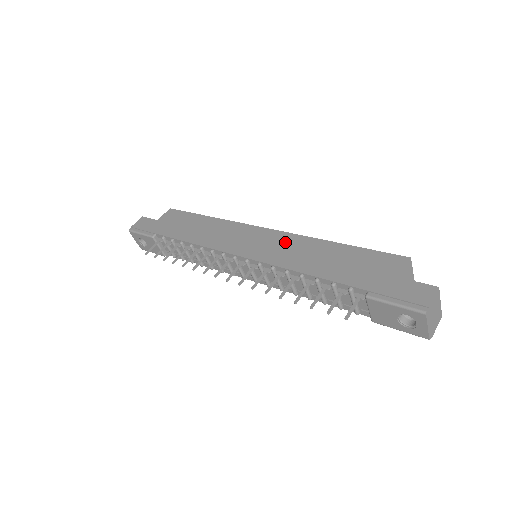
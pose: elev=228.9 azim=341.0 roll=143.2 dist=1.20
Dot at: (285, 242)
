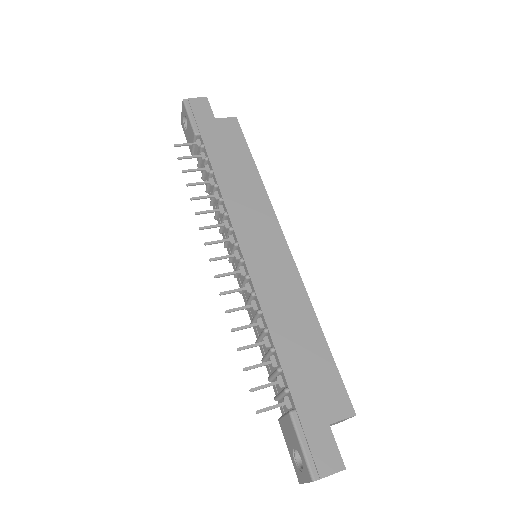
Dot at: (287, 279)
